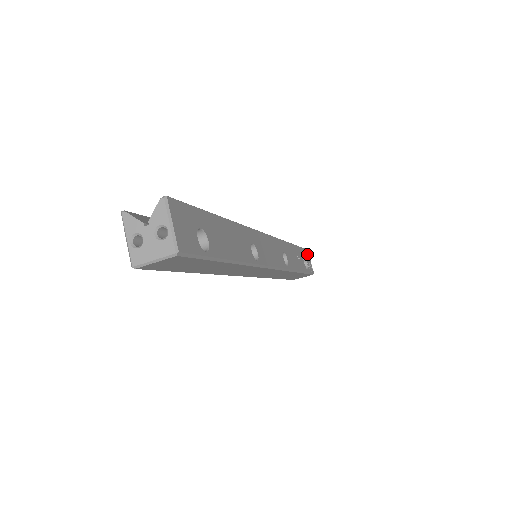
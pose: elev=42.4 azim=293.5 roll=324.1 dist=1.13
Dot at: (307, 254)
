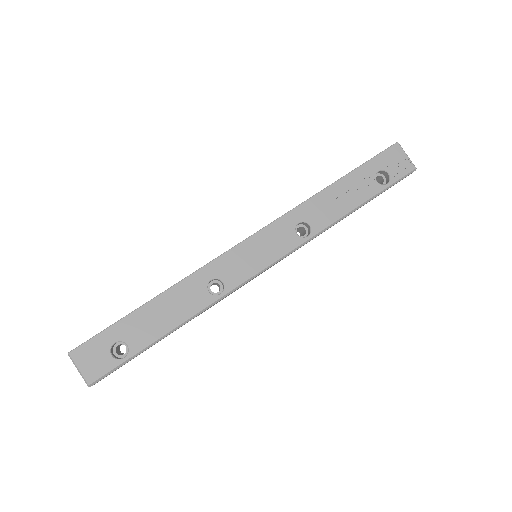
Dot at: (393, 153)
